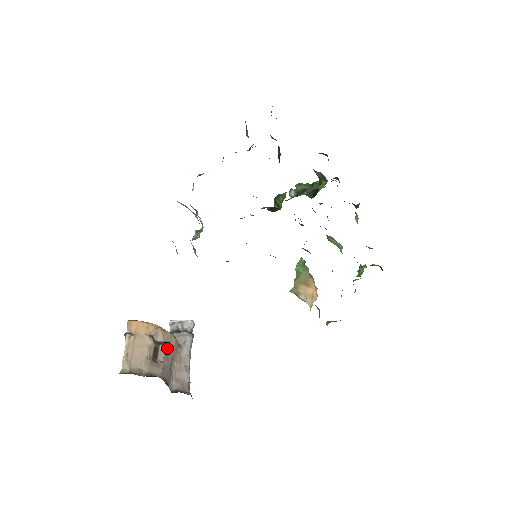
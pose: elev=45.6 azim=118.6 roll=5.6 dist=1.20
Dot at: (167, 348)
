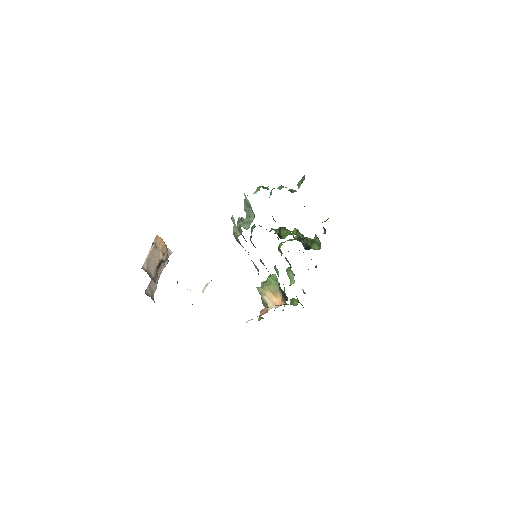
Dot at: (163, 266)
